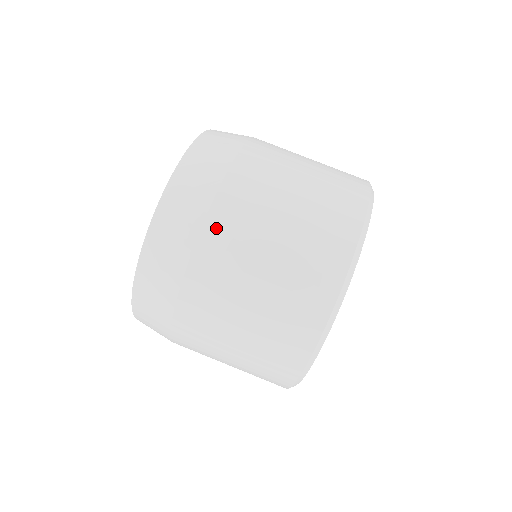
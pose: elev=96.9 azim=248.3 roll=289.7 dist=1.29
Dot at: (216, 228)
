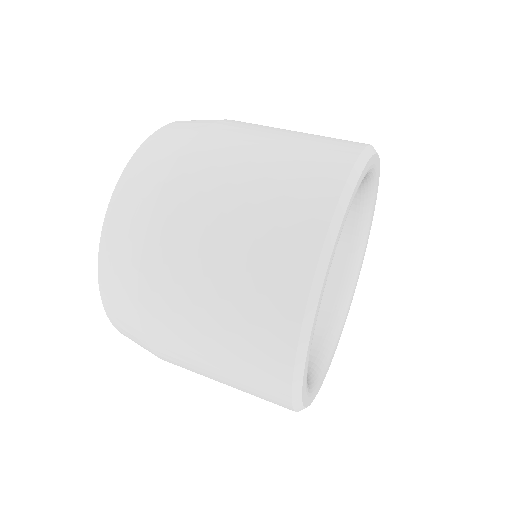
Dot at: (200, 148)
